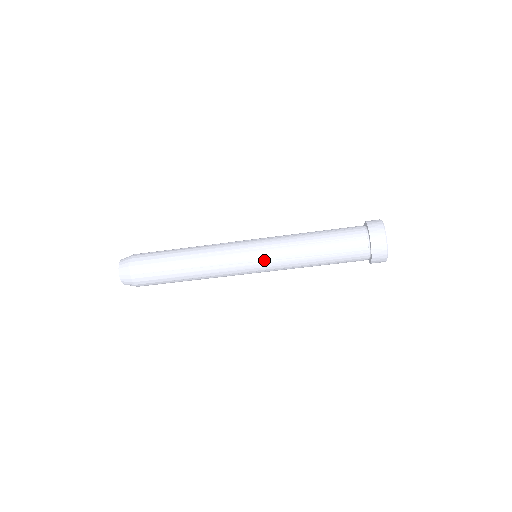
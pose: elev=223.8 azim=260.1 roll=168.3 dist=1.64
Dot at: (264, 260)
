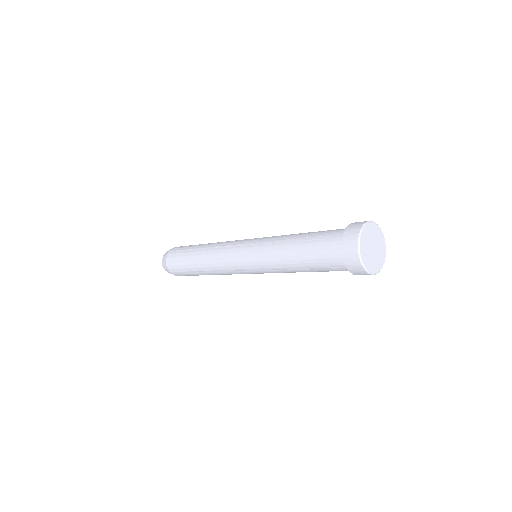
Dot at: (251, 257)
